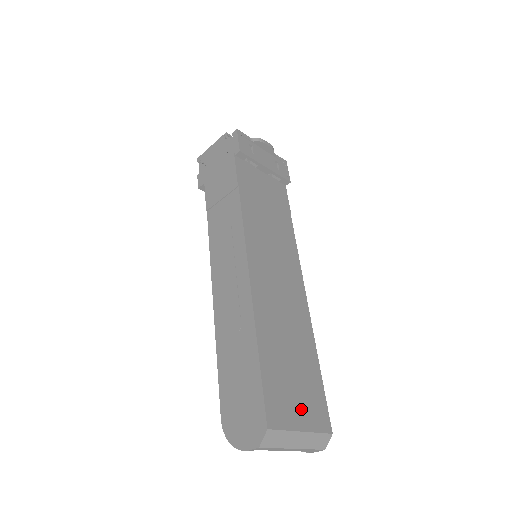
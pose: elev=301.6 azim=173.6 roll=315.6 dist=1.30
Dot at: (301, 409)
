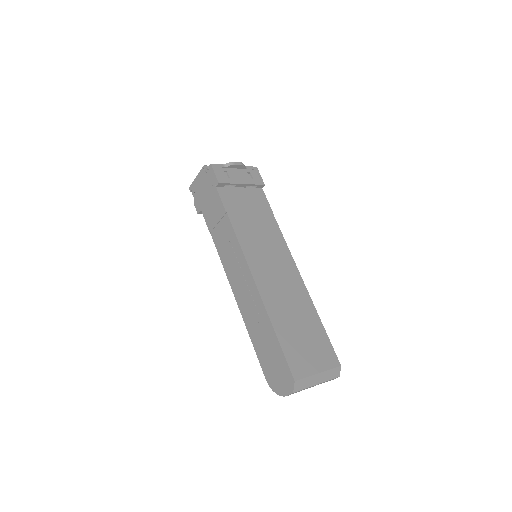
Dot at: (315, 359)
